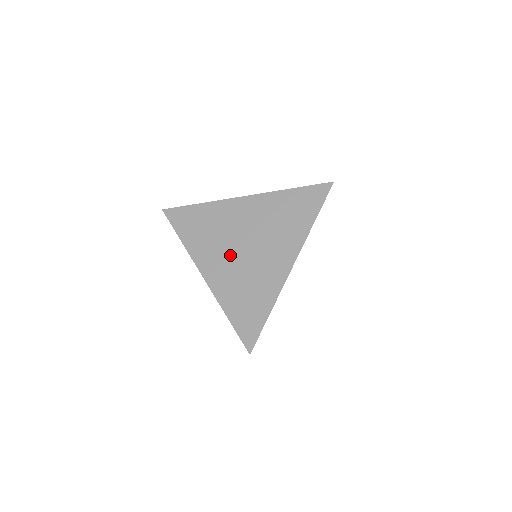
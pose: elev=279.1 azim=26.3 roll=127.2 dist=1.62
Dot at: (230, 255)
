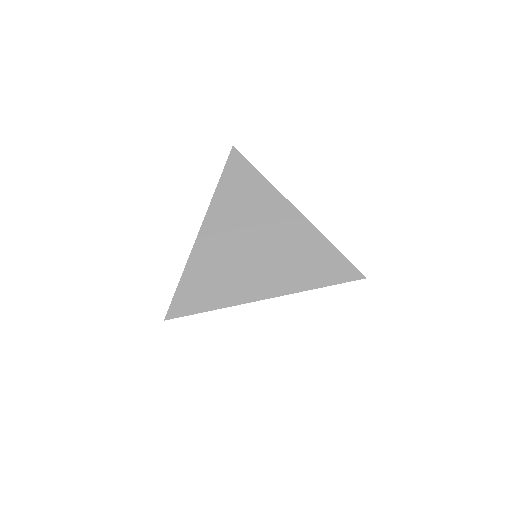
Dot at: (235, 237)
